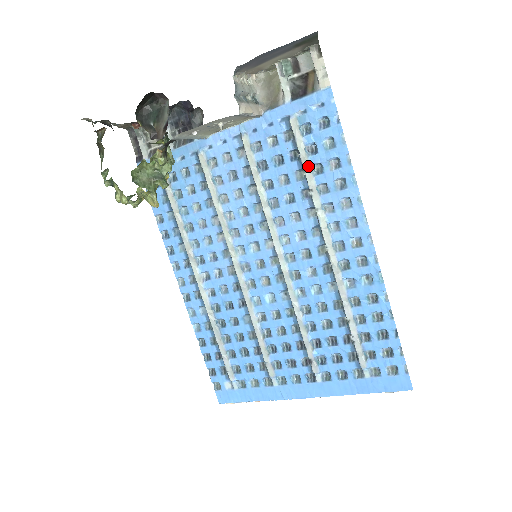
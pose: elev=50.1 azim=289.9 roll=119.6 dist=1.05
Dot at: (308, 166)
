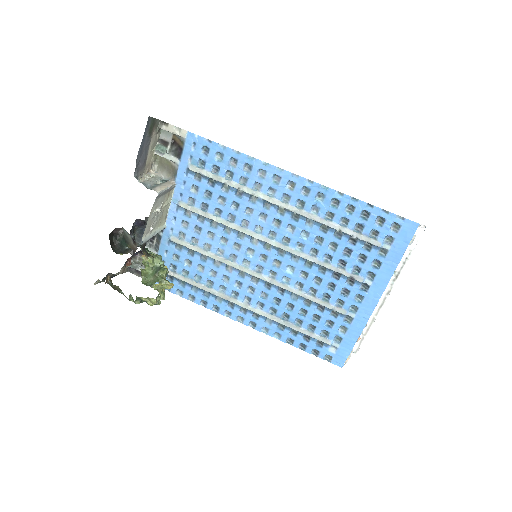
Dot at: (223, 179)
